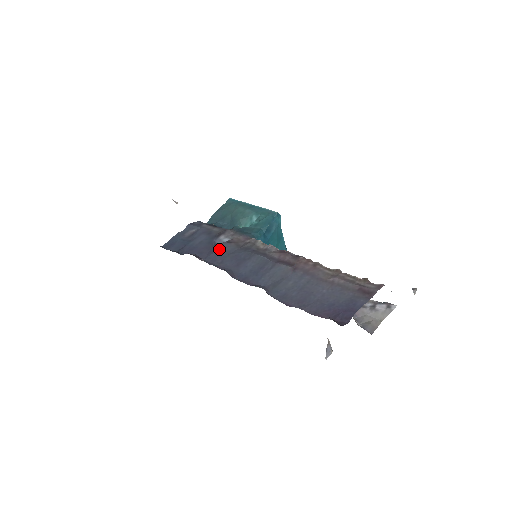
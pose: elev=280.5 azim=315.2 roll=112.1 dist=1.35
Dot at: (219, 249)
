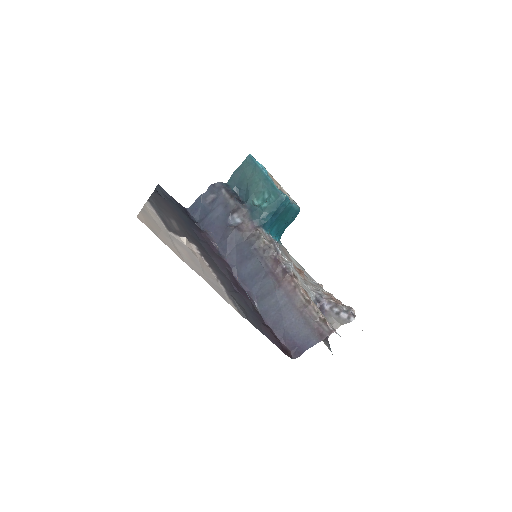
Dot at: (229, 237)
